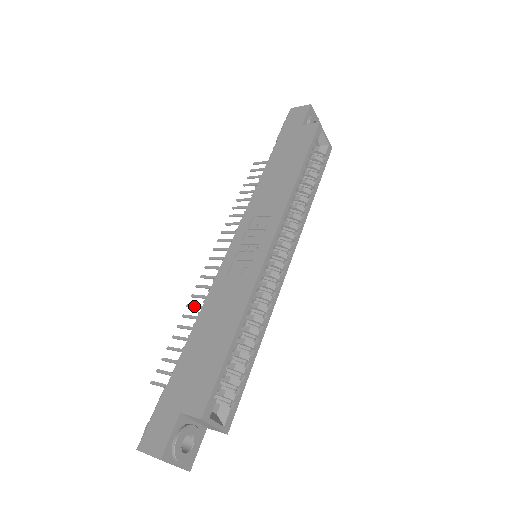
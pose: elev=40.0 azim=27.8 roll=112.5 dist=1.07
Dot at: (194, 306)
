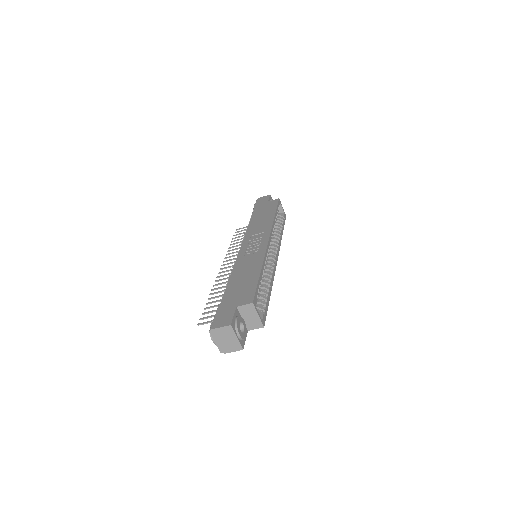
Dot at: (218, 288)
